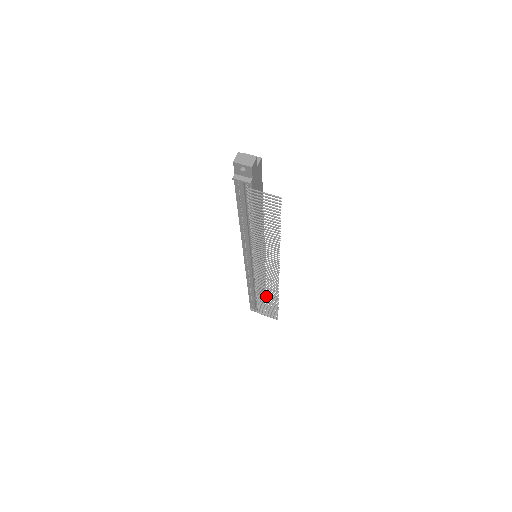
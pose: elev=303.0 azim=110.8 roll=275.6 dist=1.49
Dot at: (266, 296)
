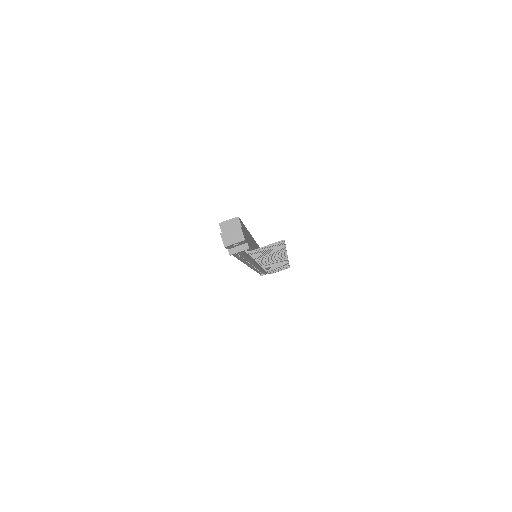
Dot at: occluded
